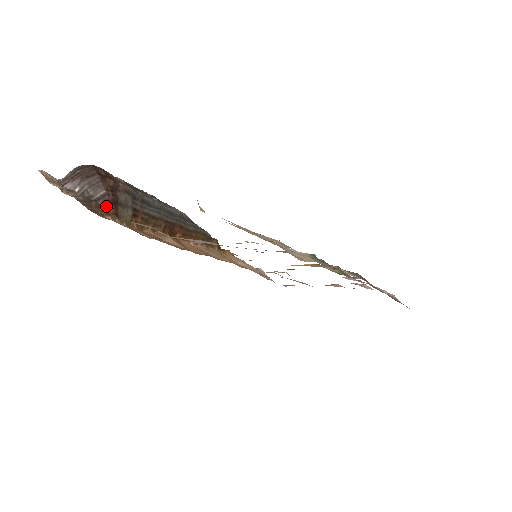
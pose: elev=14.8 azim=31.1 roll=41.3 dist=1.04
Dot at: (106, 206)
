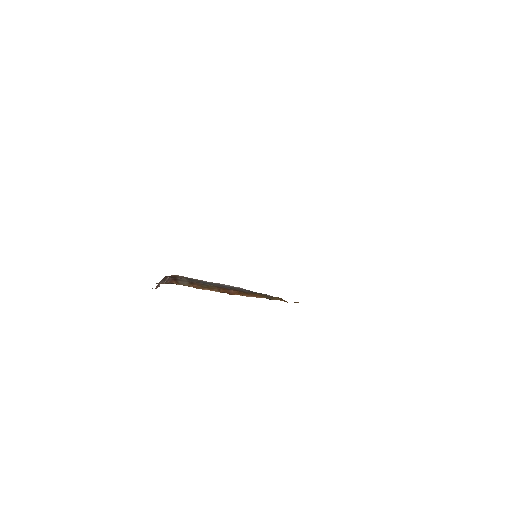
Dot at: (171, 282)
